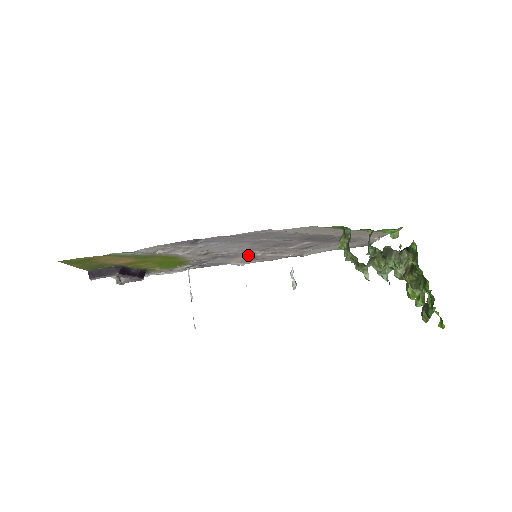
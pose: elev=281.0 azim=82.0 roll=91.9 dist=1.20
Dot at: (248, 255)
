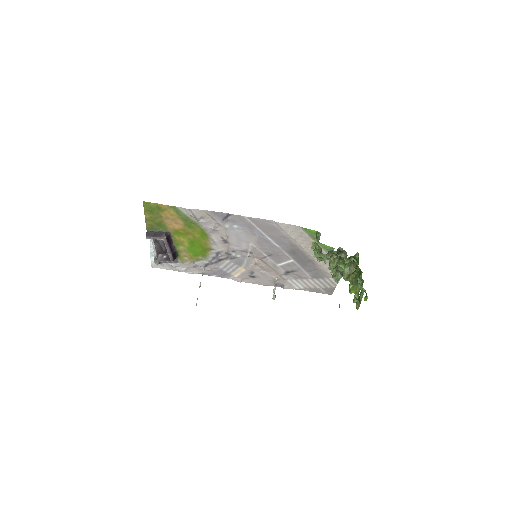
Dot at: (249, 264)
